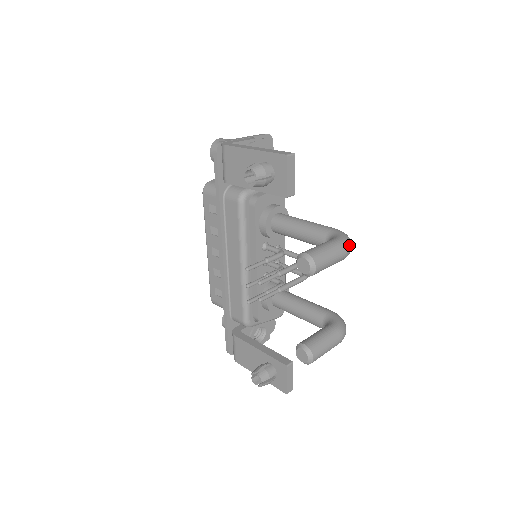
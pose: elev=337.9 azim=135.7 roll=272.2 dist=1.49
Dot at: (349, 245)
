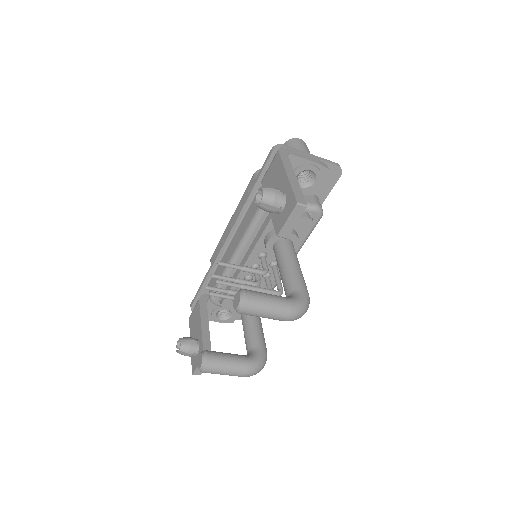
Dot at: (296, 314)
